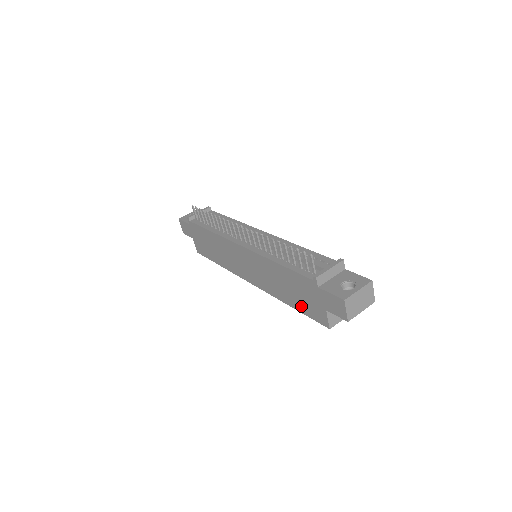
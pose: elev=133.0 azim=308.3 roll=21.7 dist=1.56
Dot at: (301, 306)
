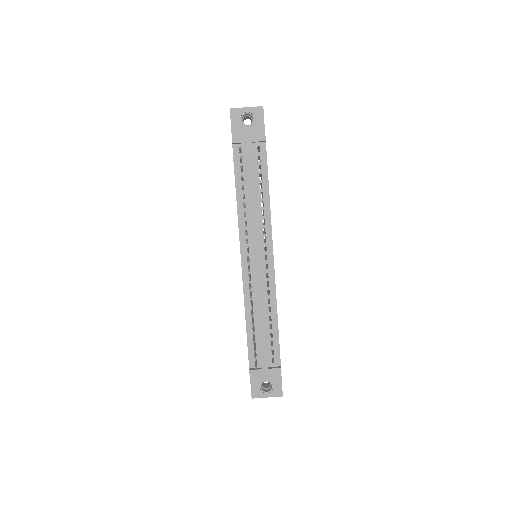
Dot at: occluded
